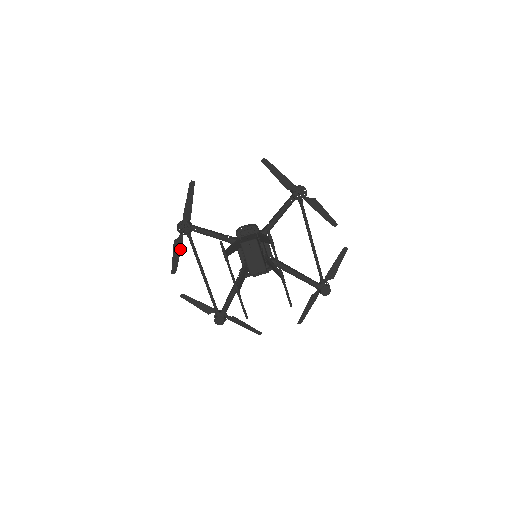
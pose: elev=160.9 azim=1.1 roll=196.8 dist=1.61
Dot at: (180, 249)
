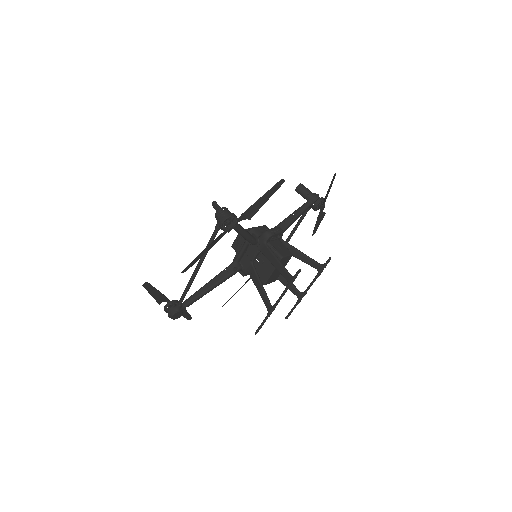
Dot at: (211, 247)
